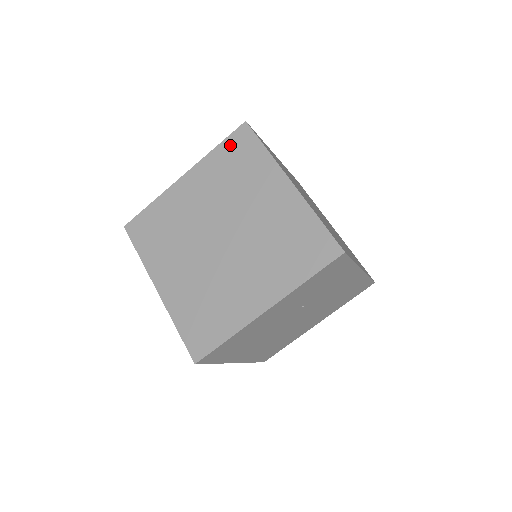
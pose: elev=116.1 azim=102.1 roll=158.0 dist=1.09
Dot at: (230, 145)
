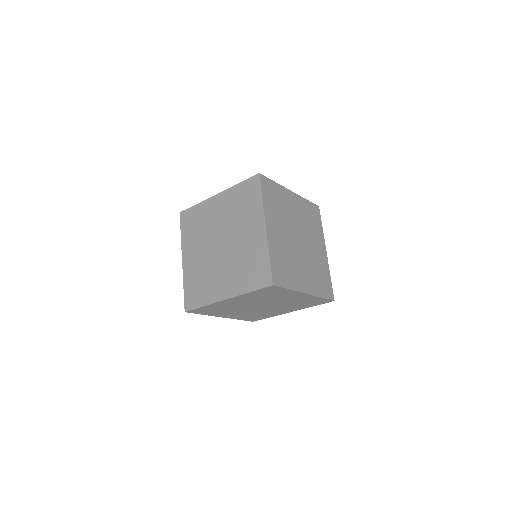
Dot at: (246, 186)
